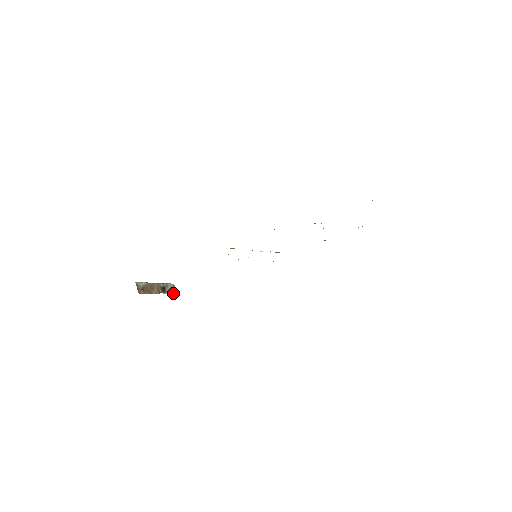
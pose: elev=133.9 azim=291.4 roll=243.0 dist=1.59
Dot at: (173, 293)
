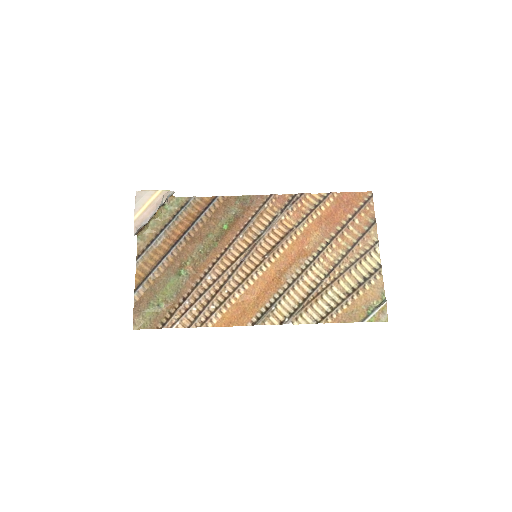
Dot at: (172, 198)
